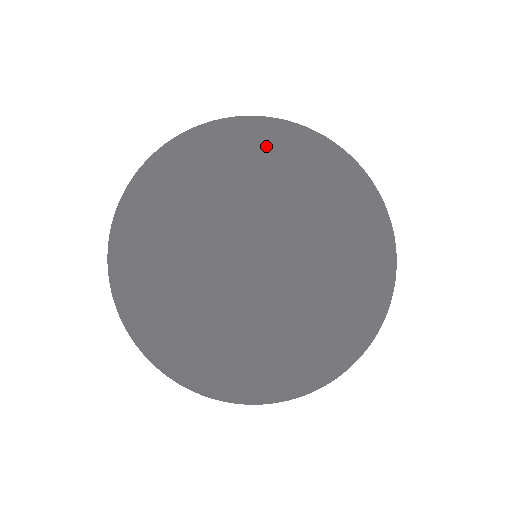
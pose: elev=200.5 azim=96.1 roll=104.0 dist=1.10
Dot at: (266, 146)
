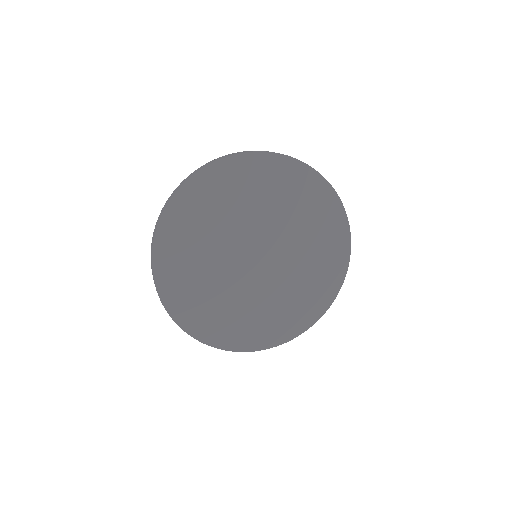
Dot at: (265, 176)
